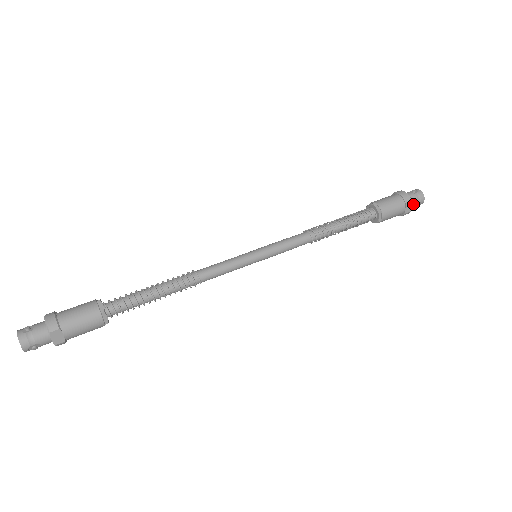
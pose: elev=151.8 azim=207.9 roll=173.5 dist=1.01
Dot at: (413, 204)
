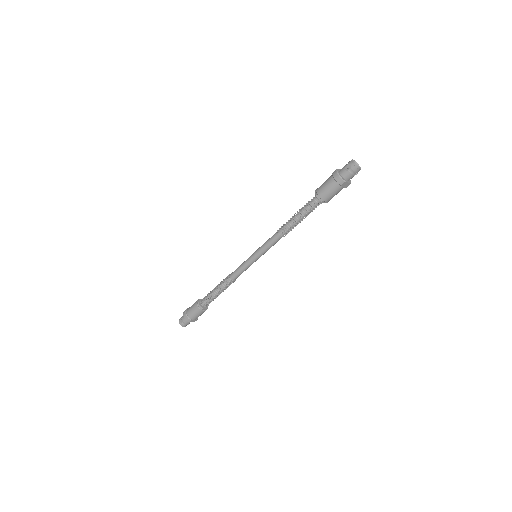
Dot at: (350, 178)
